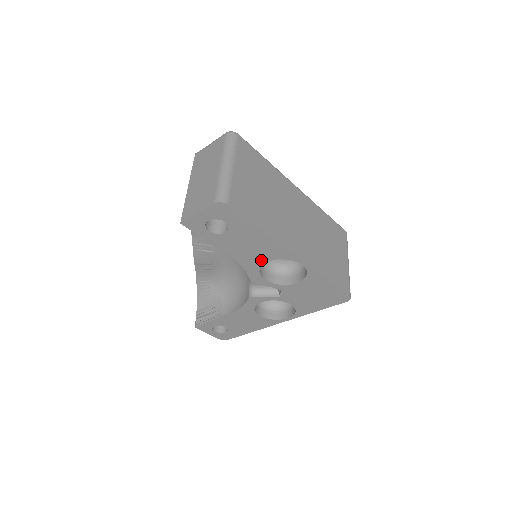
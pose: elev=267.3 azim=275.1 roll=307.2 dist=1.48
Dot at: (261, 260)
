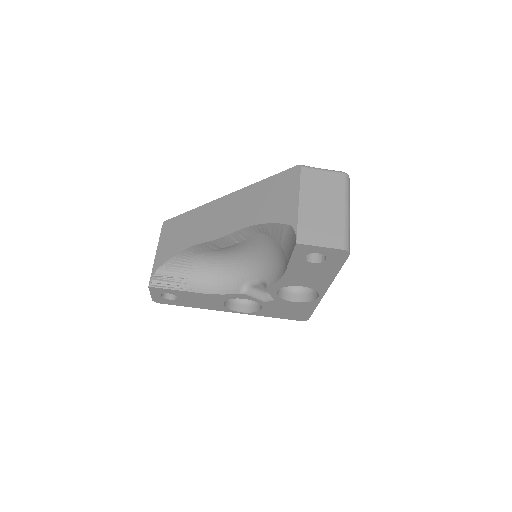
Dot at: (300, 284)
